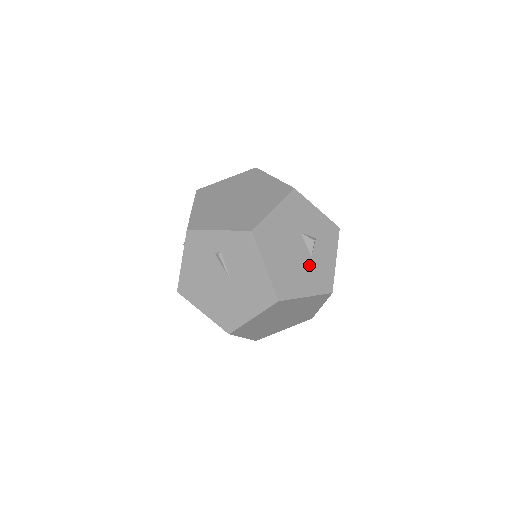
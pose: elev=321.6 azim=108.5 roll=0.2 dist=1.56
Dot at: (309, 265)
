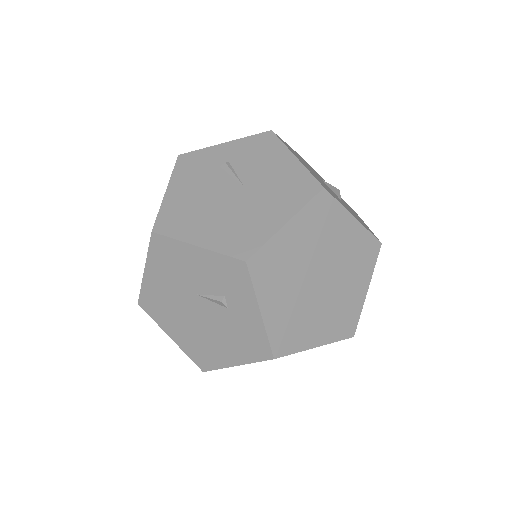
Dot at: occluded
